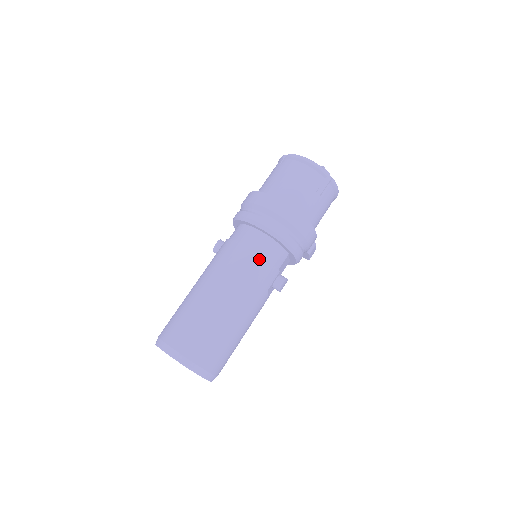
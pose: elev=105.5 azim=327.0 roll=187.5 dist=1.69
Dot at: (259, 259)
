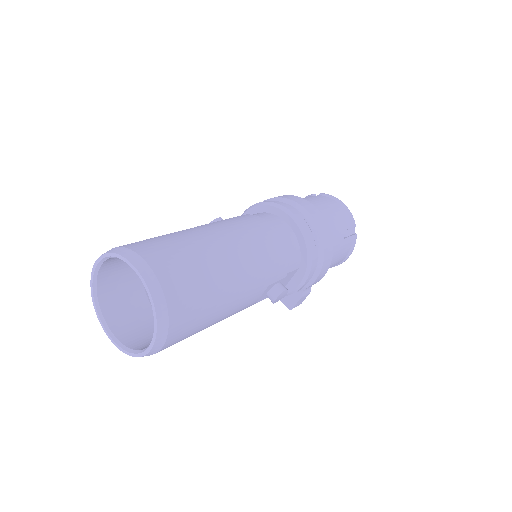
Dot at: (279, 242)
